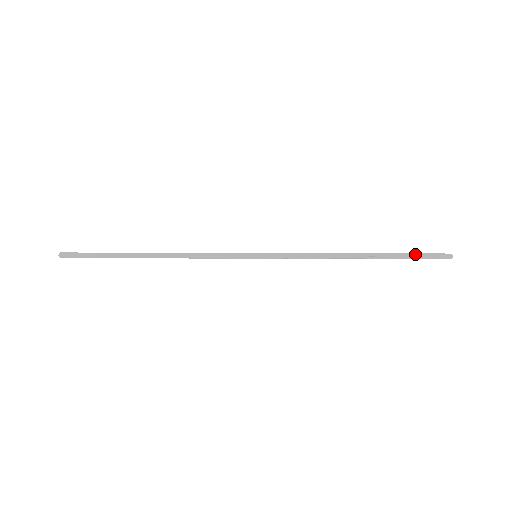
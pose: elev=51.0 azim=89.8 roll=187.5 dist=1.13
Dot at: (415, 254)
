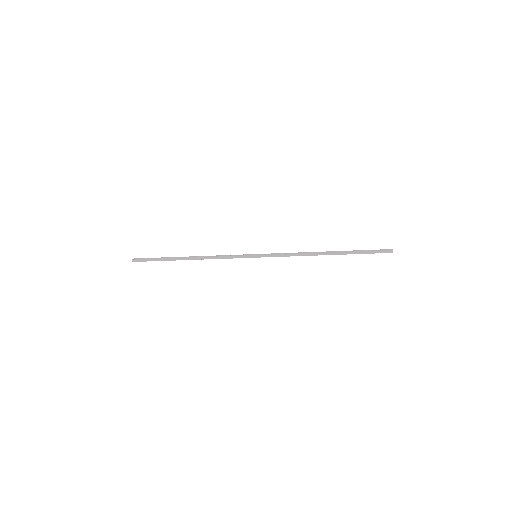
Dot at: (366, 252)
